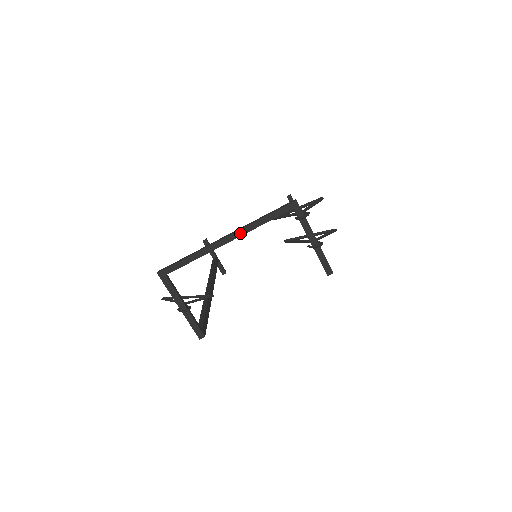
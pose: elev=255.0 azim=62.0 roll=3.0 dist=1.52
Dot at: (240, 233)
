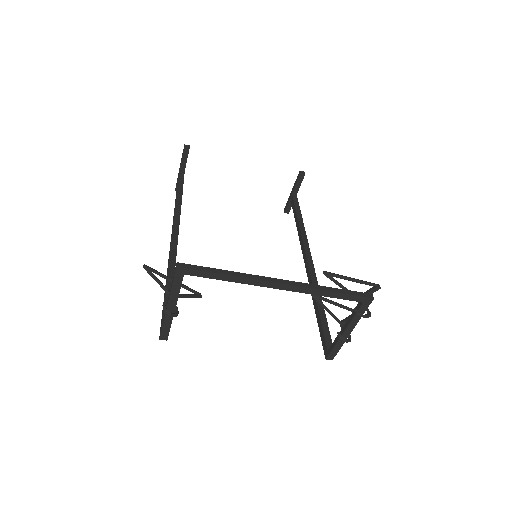
Dot at: (298, 289)
